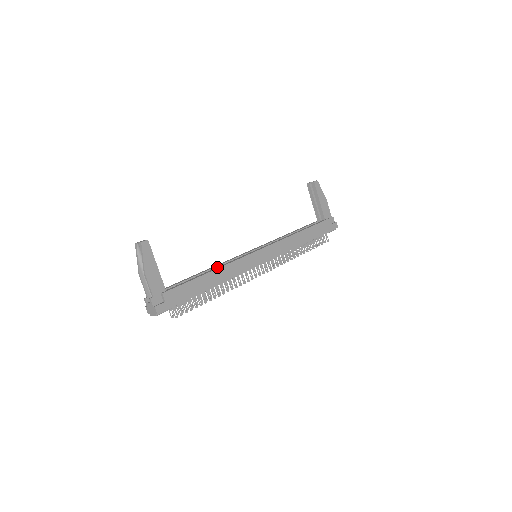
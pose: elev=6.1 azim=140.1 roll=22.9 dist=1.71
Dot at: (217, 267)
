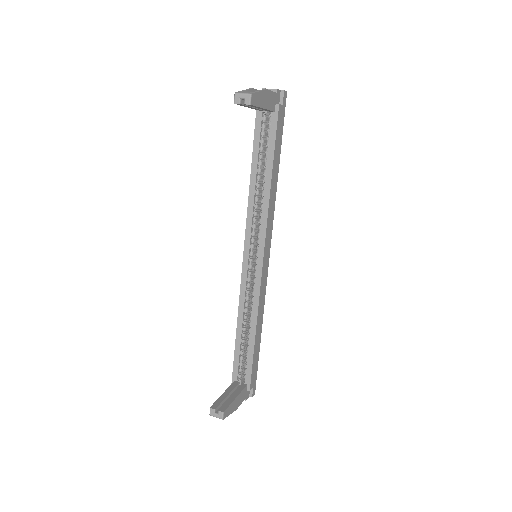
Dot at: (252, 321)
